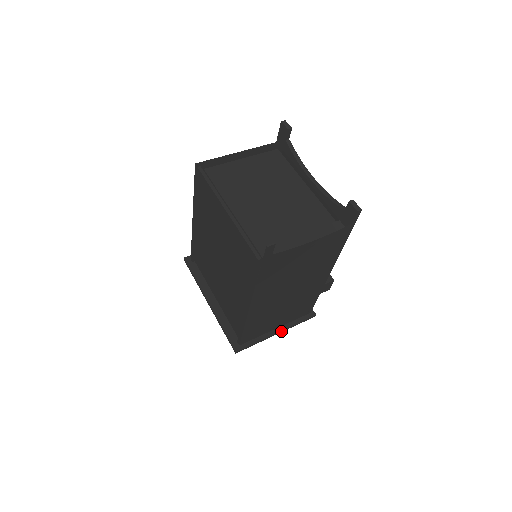
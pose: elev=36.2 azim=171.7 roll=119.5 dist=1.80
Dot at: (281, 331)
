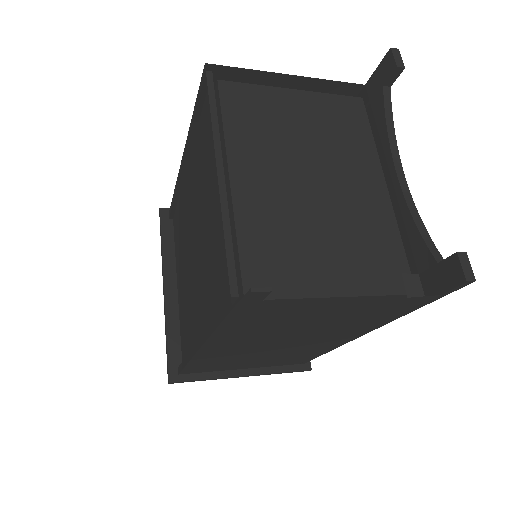
Dot at: (250, 375)
